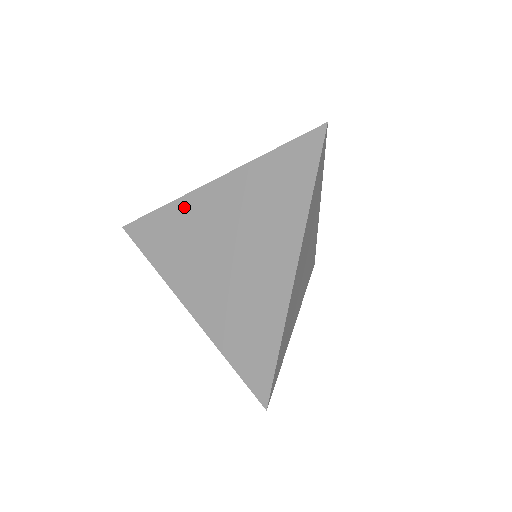
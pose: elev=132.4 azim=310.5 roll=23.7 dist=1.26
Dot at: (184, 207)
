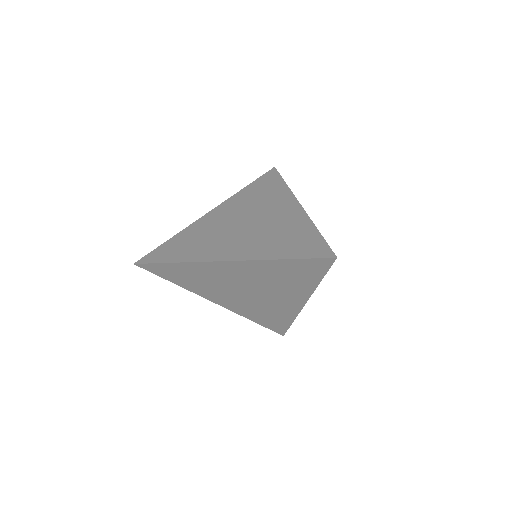
Dot at: (200, 267)
